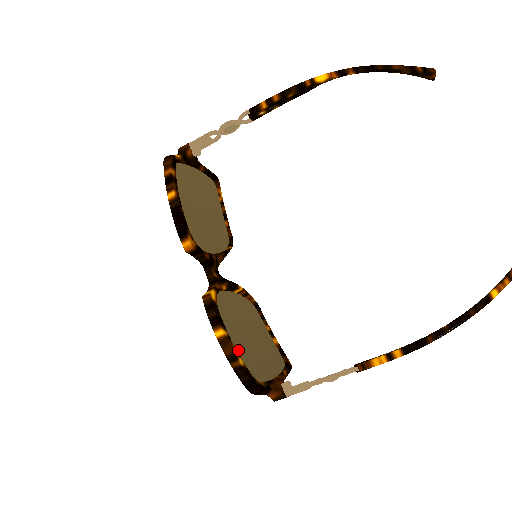
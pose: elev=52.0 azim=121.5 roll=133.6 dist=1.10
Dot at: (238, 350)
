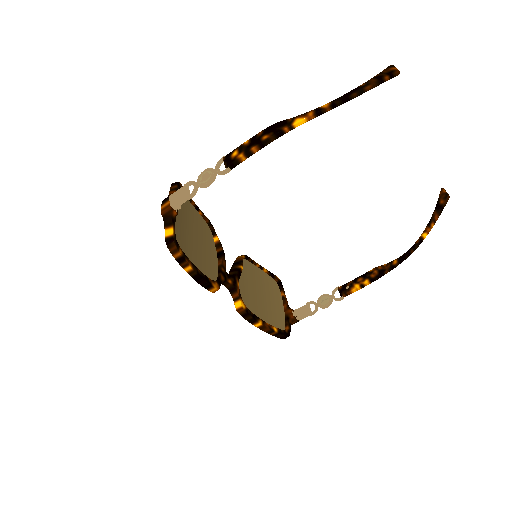
Dot at: (267, 320)
